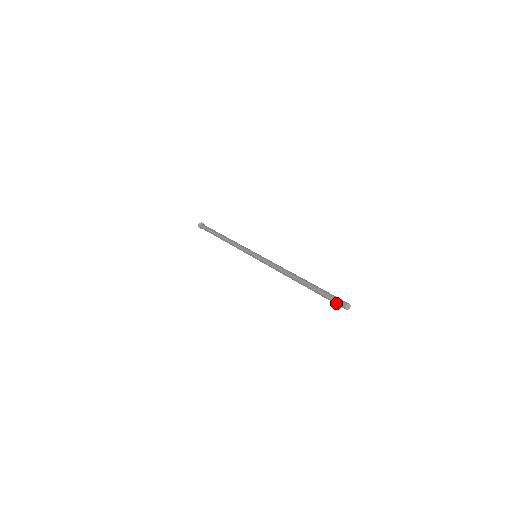
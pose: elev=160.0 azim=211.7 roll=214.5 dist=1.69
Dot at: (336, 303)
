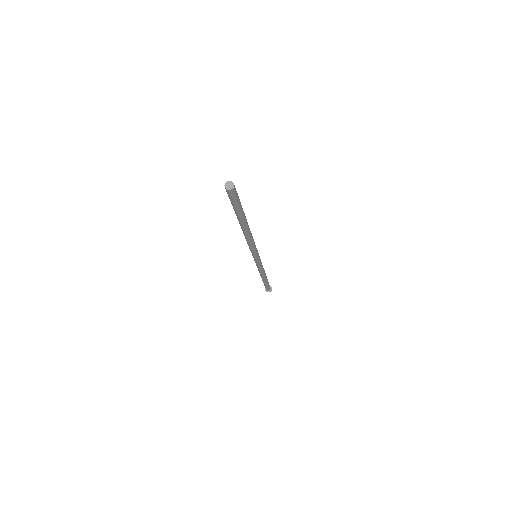
Dot at: occluded
